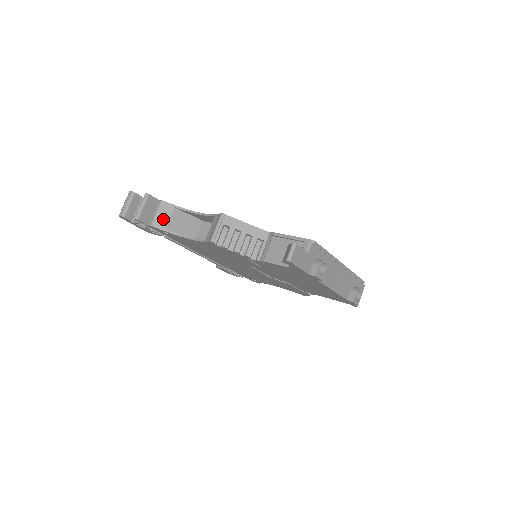
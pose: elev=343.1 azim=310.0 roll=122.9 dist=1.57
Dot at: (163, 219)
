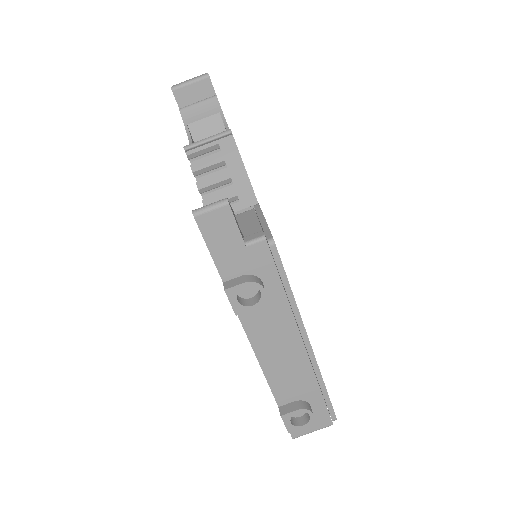
Dot at: (196, 113)
